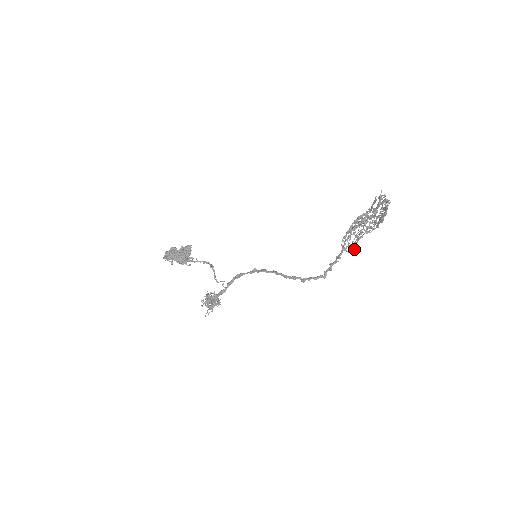
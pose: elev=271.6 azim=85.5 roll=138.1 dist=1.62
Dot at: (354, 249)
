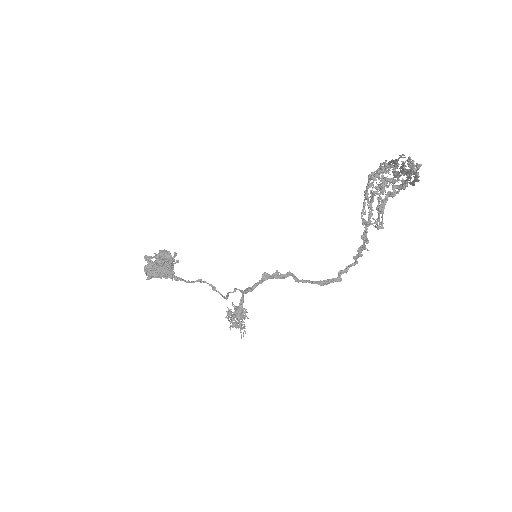
Dot at: (382, 224)
